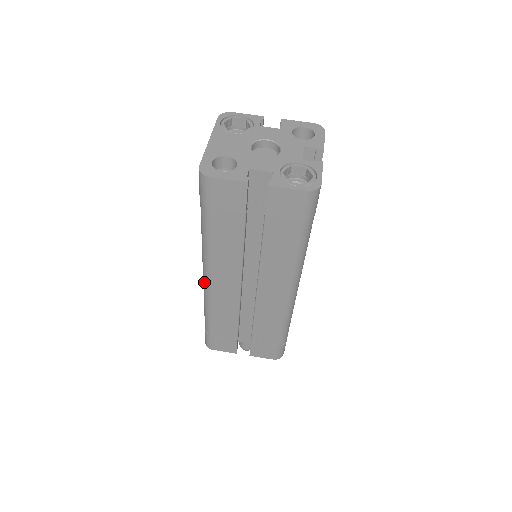
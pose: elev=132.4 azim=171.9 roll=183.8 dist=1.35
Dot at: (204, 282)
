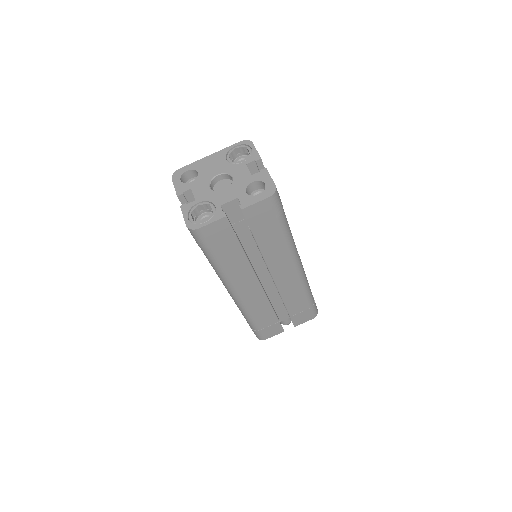
Dot at: occluded
